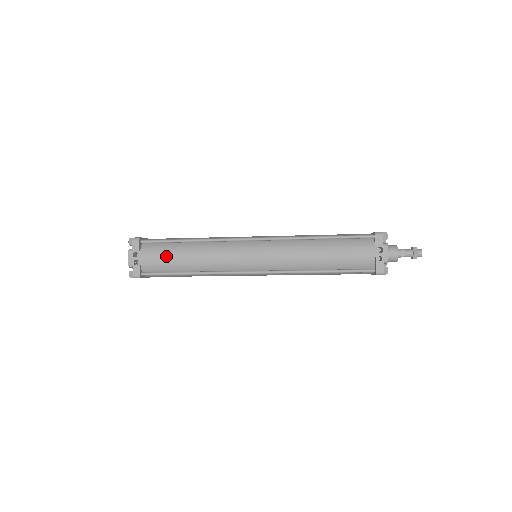
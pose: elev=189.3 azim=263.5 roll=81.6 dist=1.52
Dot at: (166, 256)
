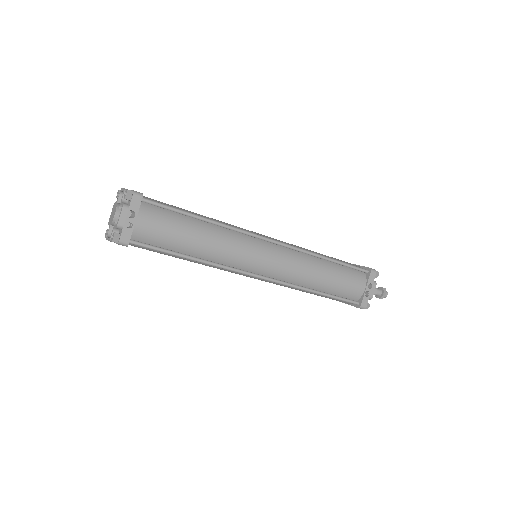
Dot at: (171, 229)
